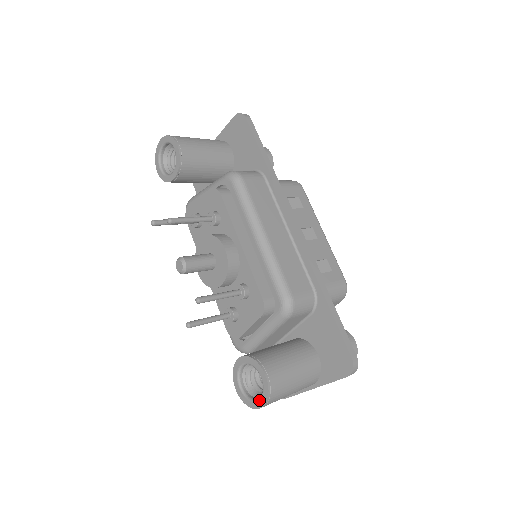
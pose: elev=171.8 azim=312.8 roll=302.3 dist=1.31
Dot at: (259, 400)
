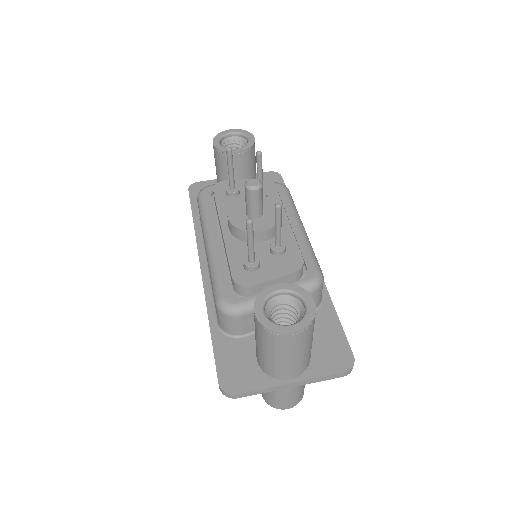
Dot at: (295, 324)
